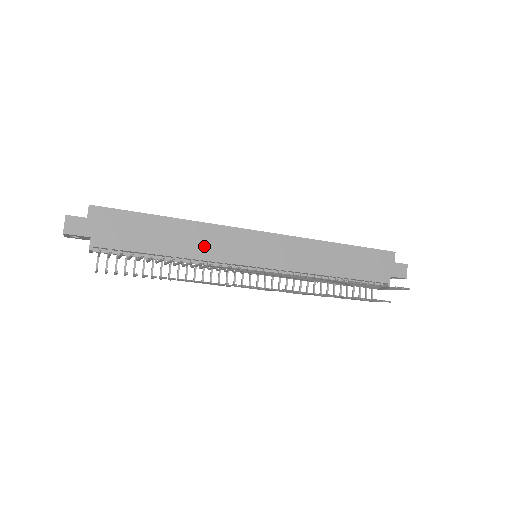
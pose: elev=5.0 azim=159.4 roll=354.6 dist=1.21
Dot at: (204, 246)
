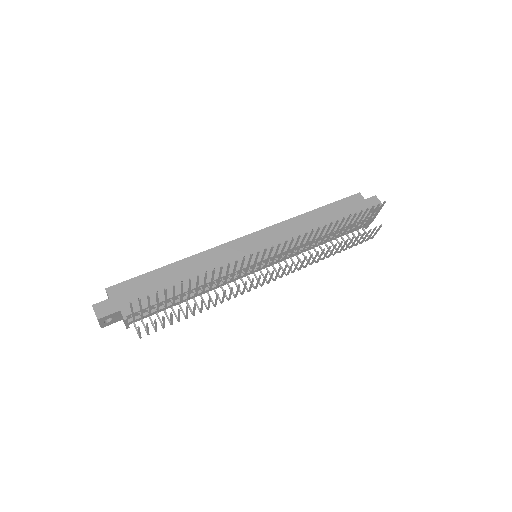
Dot at: (211, 269)
